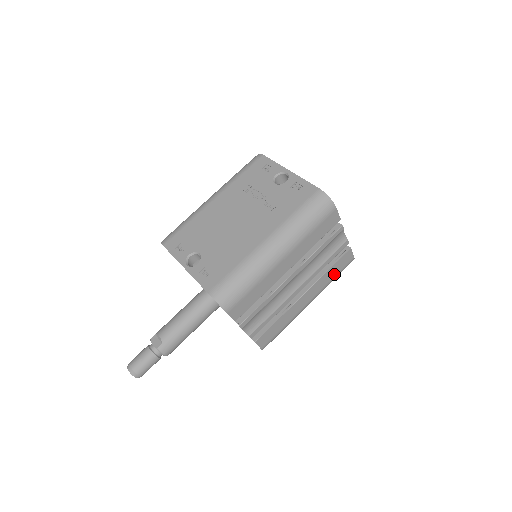
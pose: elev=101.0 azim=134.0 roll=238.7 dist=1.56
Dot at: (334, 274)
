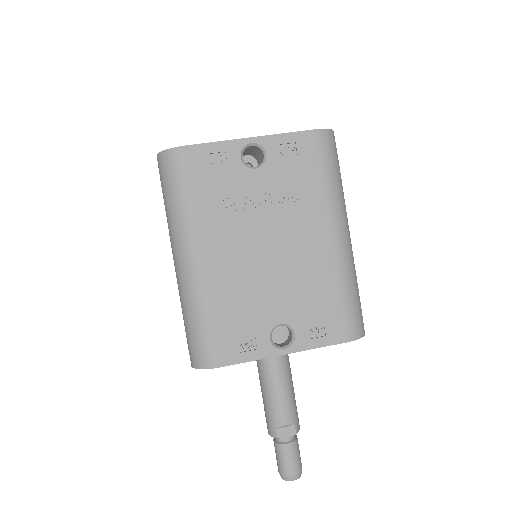
Dot at: occluded
